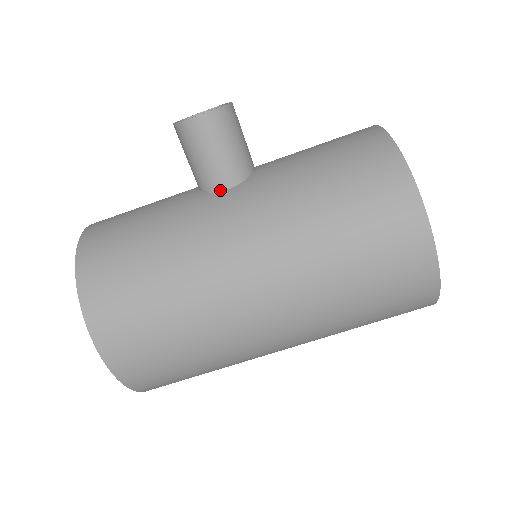
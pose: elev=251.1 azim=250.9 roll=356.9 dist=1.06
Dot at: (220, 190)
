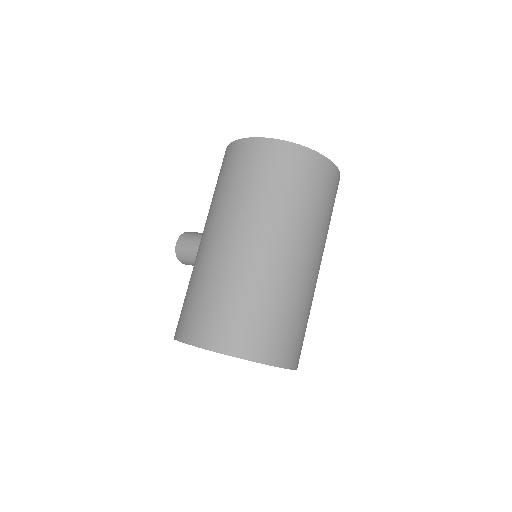
Dot at: occluded
